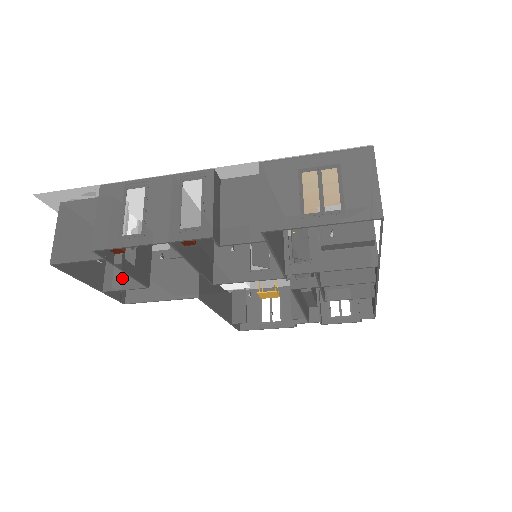
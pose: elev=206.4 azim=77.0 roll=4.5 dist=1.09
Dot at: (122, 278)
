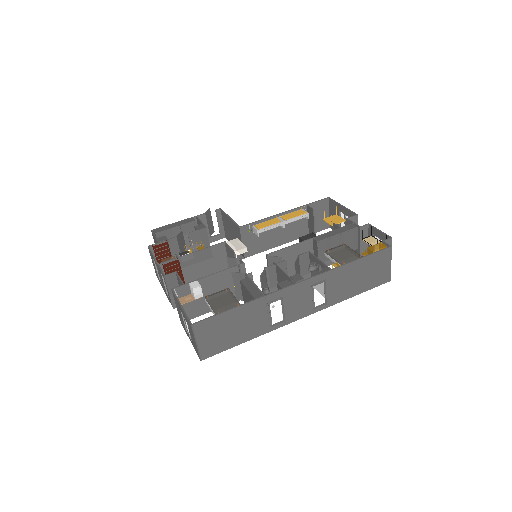
Dot at: occluded
